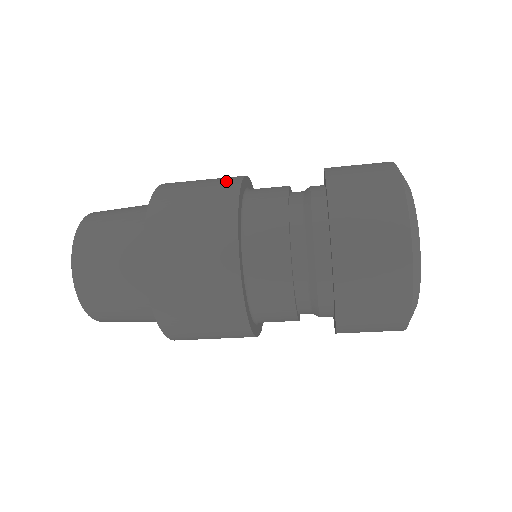
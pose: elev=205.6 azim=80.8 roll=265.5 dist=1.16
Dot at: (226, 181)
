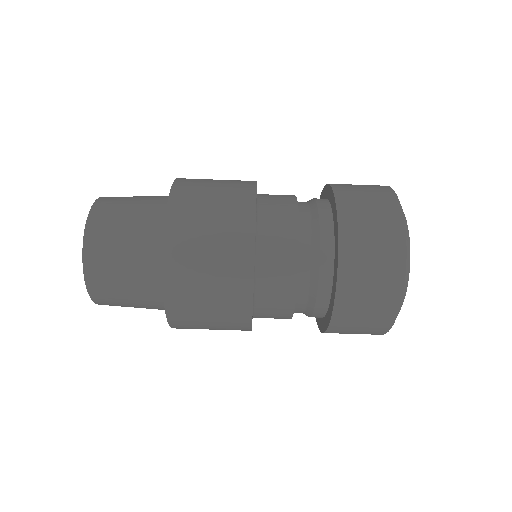
Dot at: occluded
